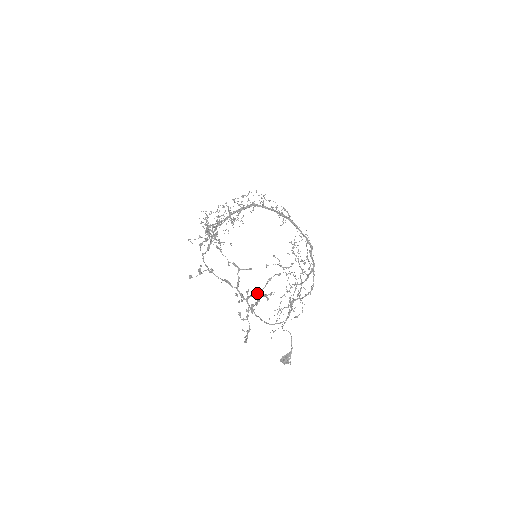
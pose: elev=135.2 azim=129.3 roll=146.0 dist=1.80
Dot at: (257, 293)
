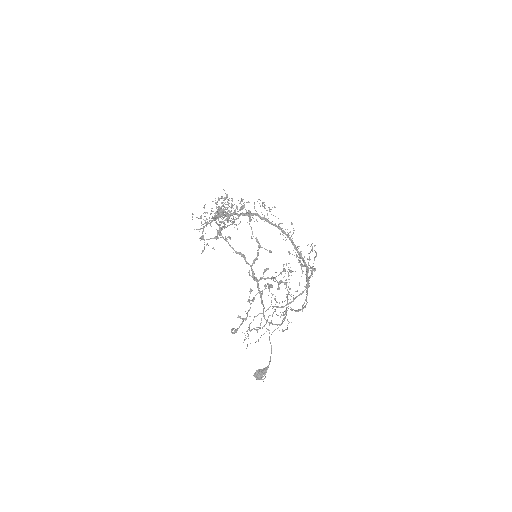
Dot at: (272, 277)
